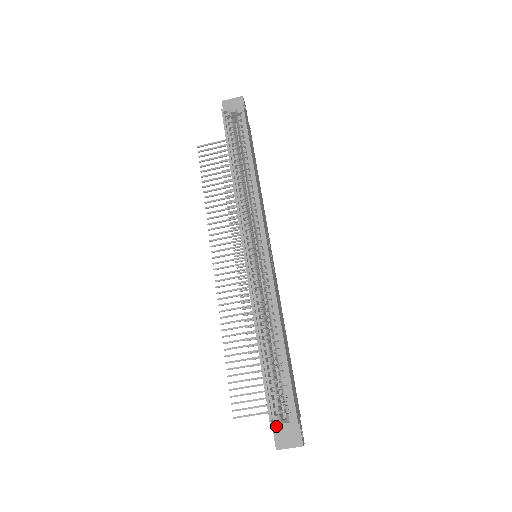
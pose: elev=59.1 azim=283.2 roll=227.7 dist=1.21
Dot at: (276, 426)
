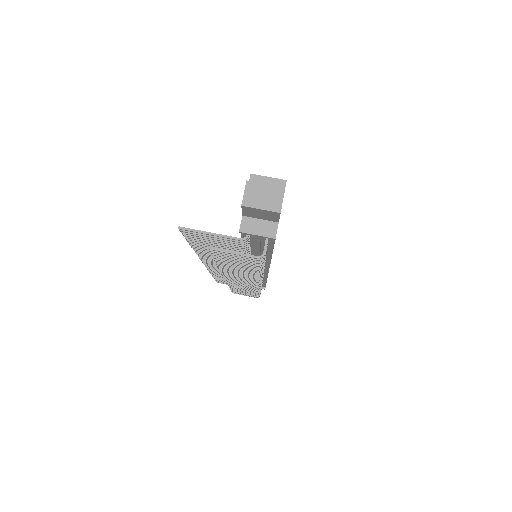
Dot at: (258, 175)
